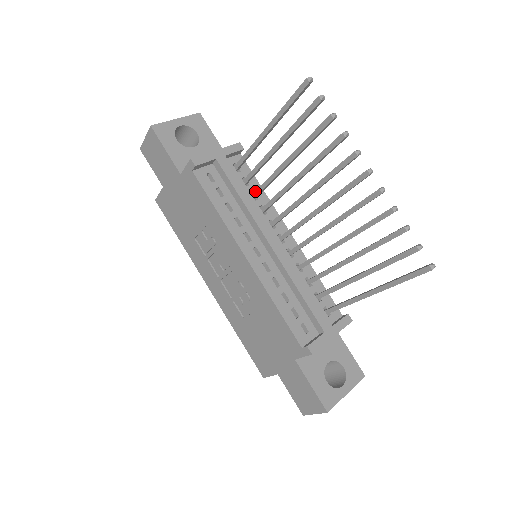
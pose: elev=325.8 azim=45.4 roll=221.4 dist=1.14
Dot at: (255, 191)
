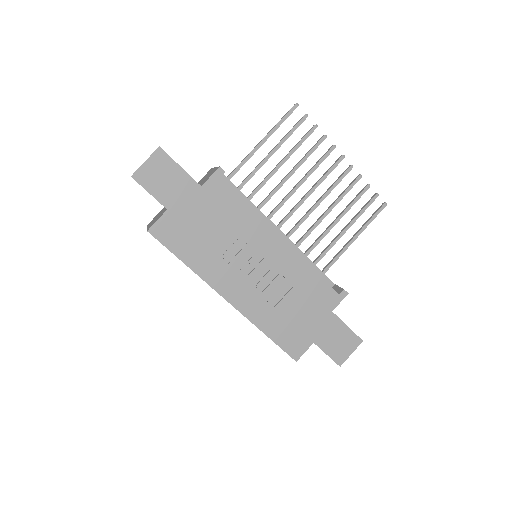
Dot at: occluded
